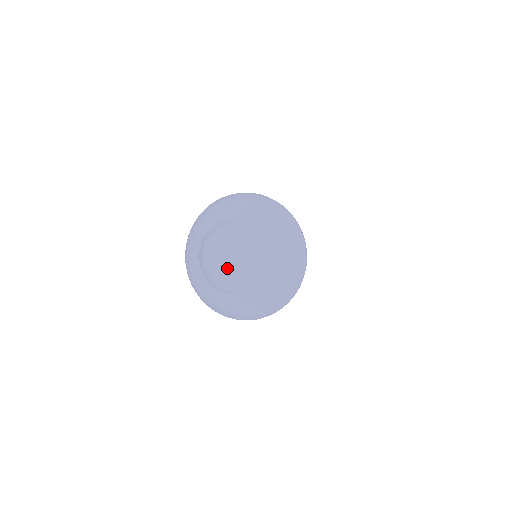
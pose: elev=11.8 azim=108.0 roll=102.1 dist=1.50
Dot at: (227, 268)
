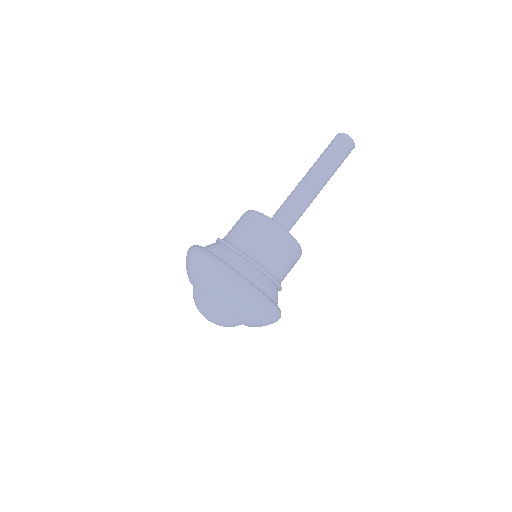
Dot at: occluded
